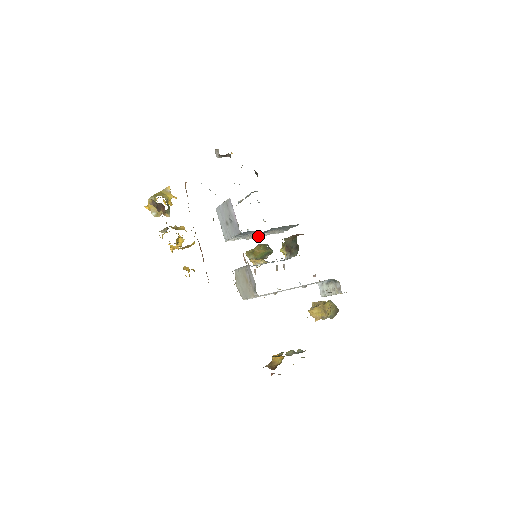
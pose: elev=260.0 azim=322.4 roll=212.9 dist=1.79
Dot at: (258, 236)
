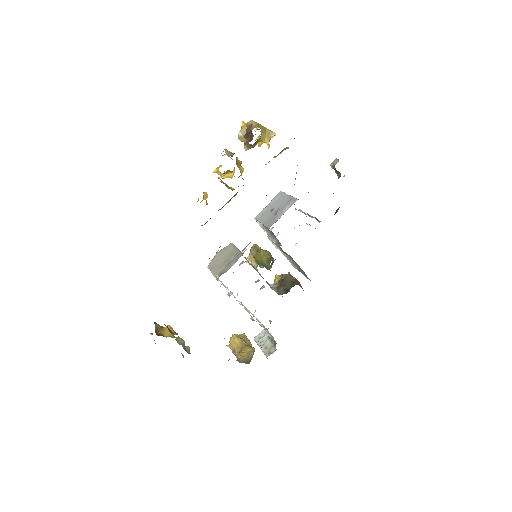
Dot at: (277, 247)
